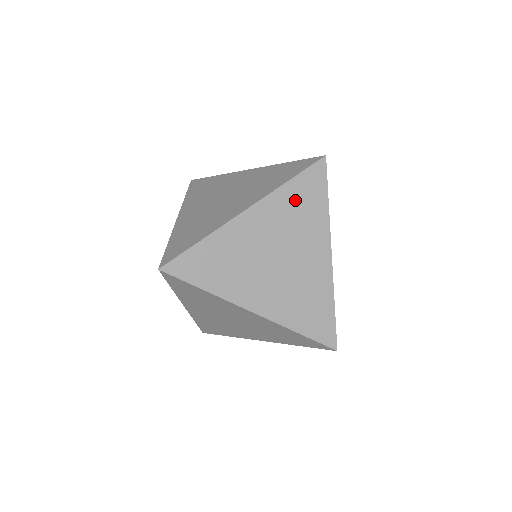
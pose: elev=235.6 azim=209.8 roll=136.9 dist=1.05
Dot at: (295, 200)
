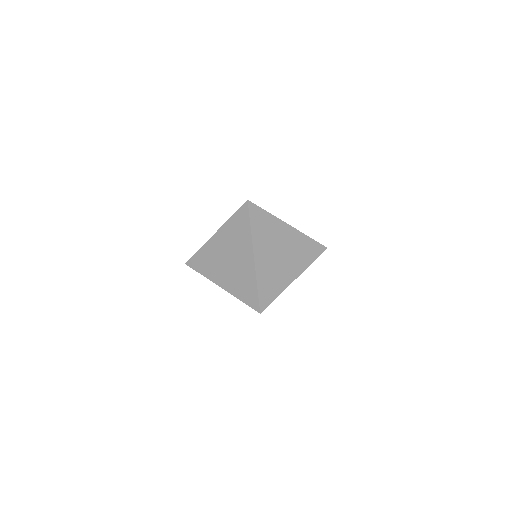
Dot at: (305, 246)
